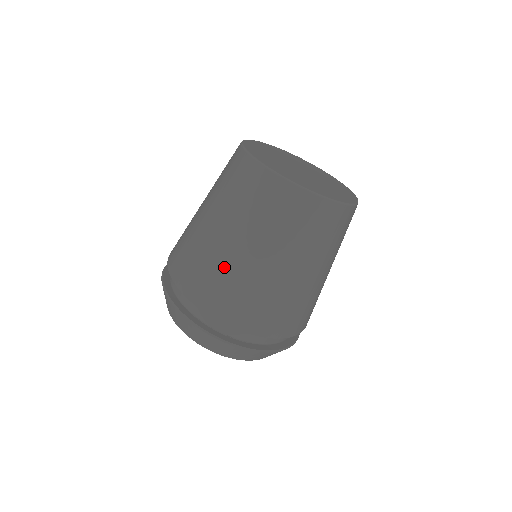
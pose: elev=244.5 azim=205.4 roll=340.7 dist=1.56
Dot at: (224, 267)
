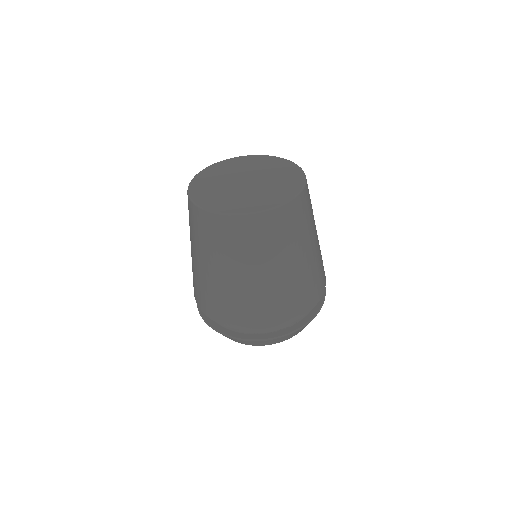
Dot at: (245, 296)
